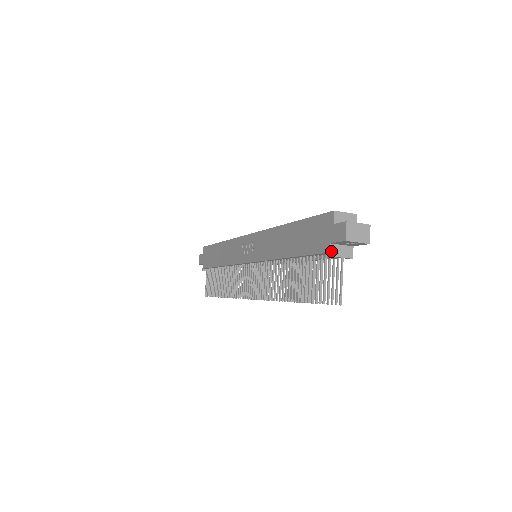
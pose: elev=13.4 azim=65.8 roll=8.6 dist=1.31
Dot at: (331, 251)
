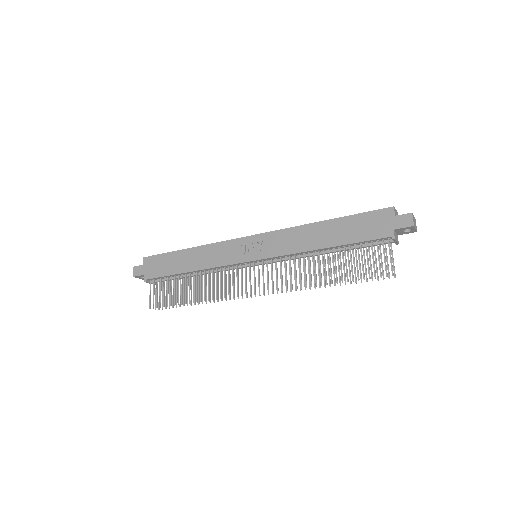
Dot at: (394, 235)
